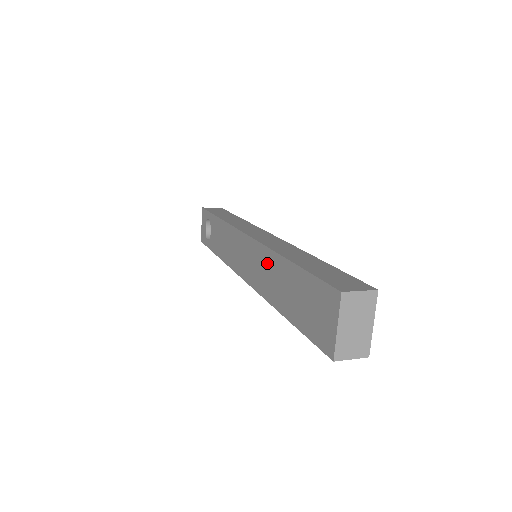
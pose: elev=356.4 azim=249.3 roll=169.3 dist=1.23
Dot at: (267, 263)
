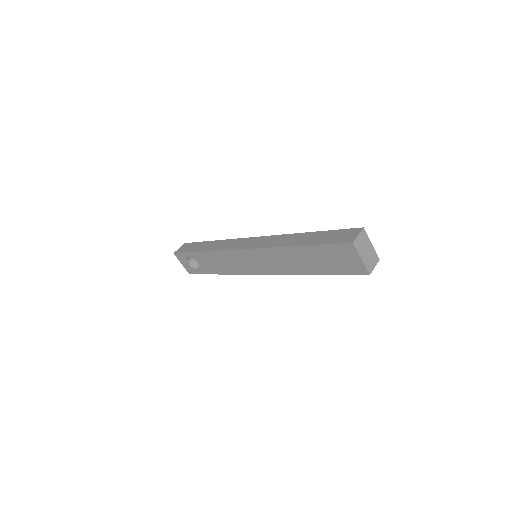
Dot at: (279, 256)
